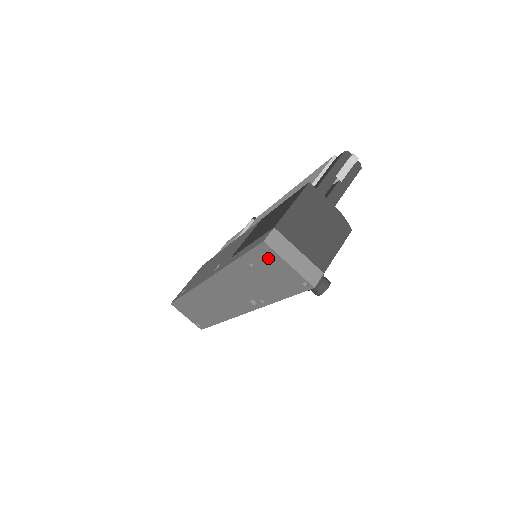
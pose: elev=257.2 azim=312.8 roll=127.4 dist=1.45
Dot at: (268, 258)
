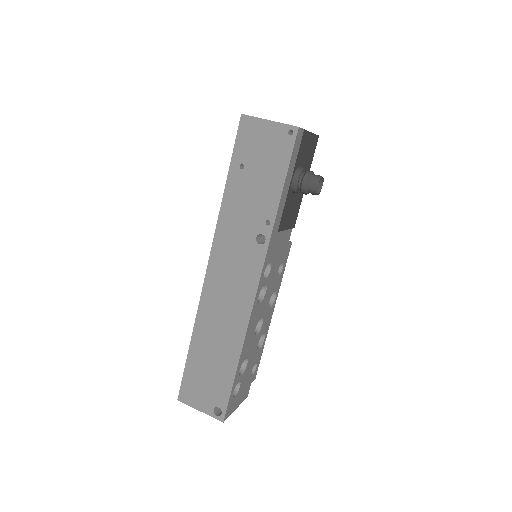
Dot at: (251, 134)
